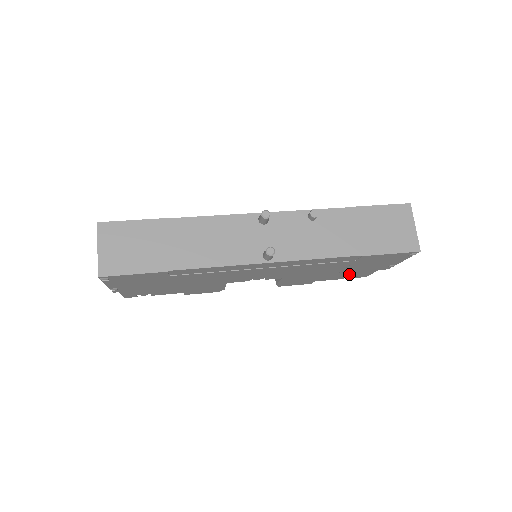
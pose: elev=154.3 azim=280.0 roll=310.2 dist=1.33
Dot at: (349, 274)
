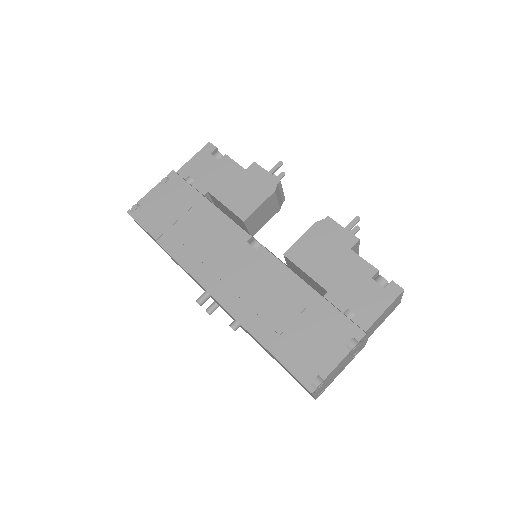
Dot at: occluded
